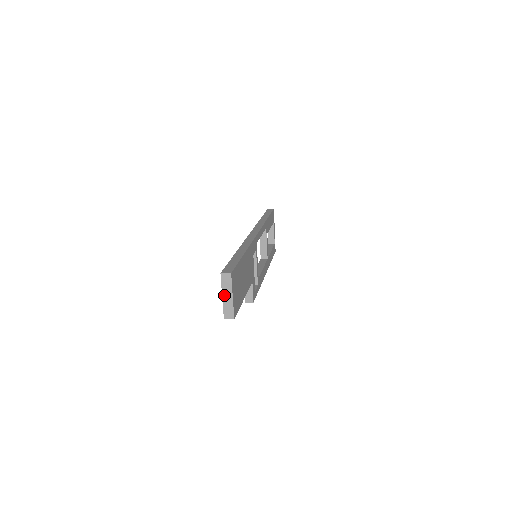
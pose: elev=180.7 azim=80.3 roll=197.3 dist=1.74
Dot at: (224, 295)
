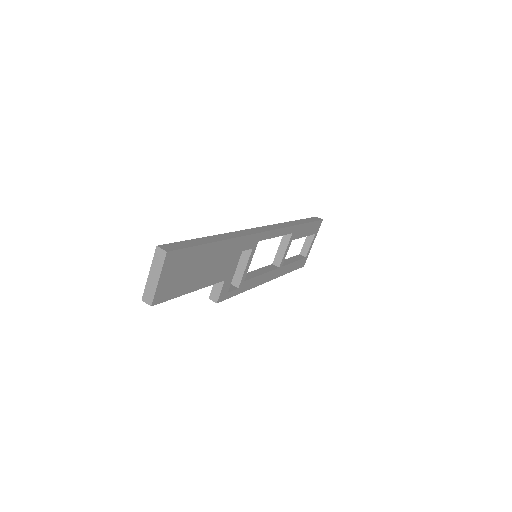
Dot at: (151, 273)
